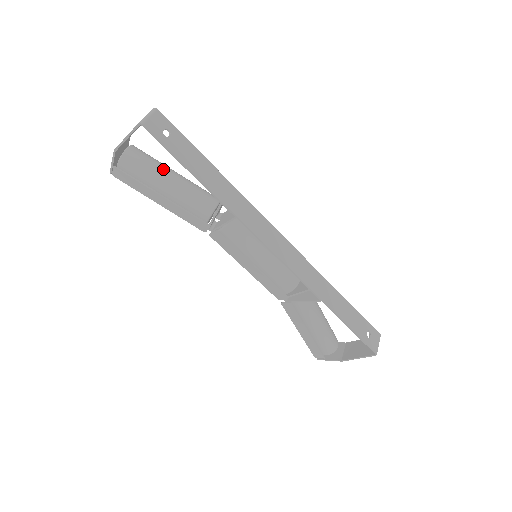
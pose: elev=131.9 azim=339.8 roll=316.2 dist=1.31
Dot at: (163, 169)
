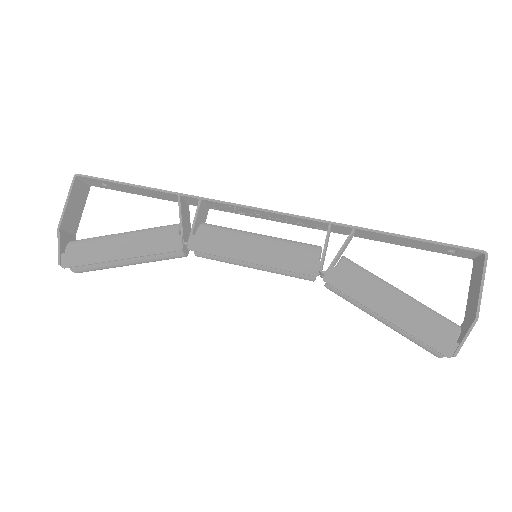
Dot at: occluded
